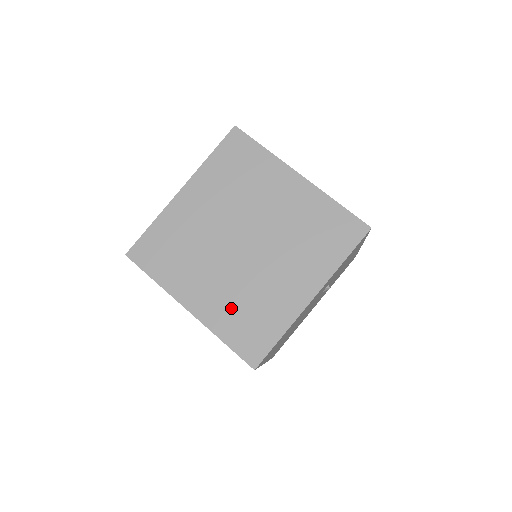
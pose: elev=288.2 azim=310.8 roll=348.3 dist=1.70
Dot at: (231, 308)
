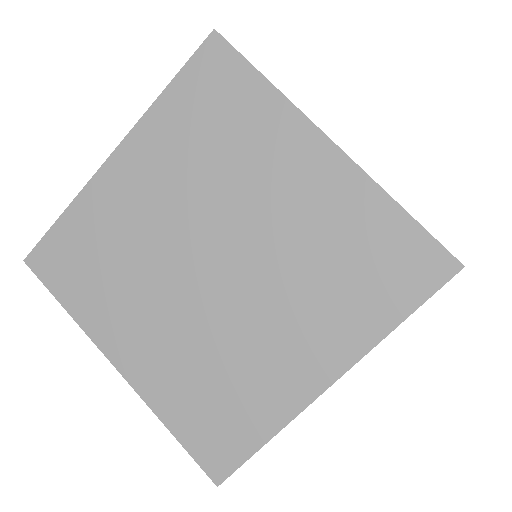
Dot at: (186, 377)
